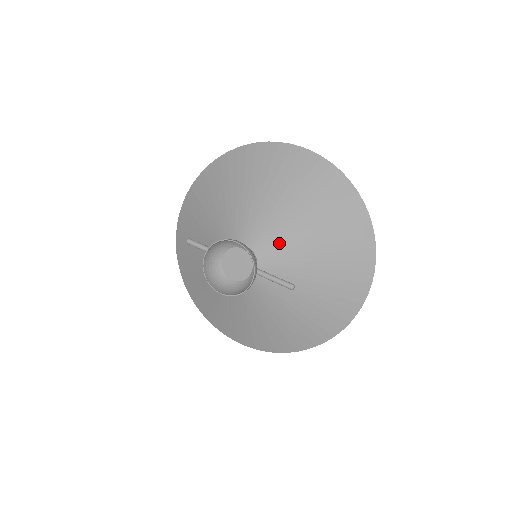
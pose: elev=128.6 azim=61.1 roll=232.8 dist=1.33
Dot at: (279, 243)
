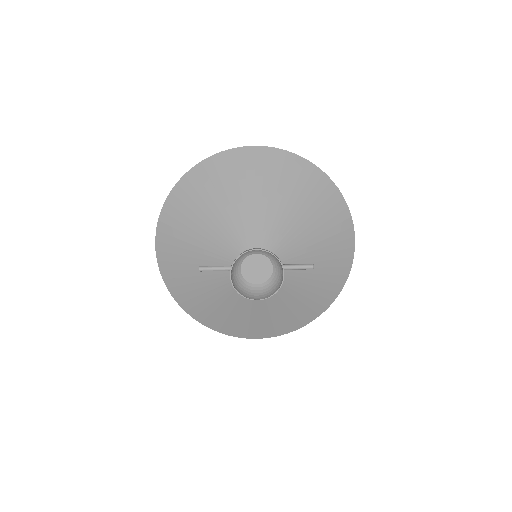
Dot at: (281, 236)
